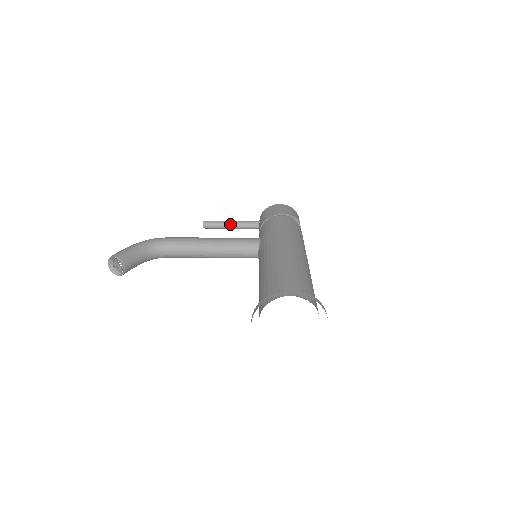
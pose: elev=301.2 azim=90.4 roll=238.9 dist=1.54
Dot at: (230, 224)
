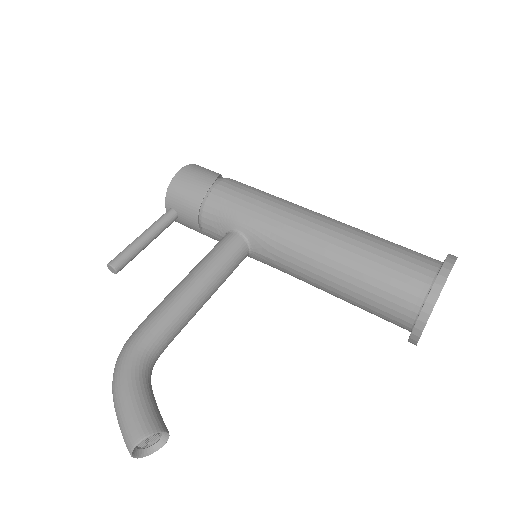
Dot at: (146, 240)
